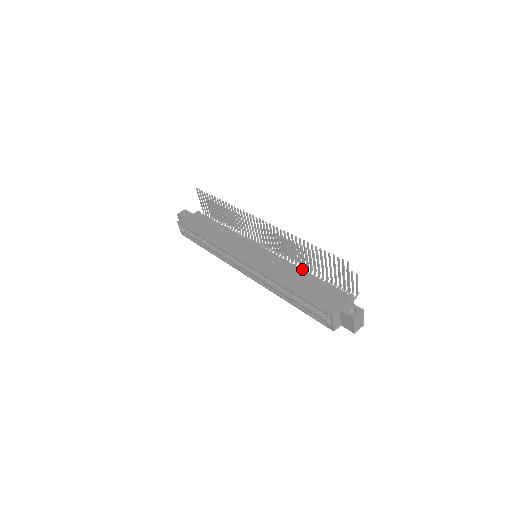
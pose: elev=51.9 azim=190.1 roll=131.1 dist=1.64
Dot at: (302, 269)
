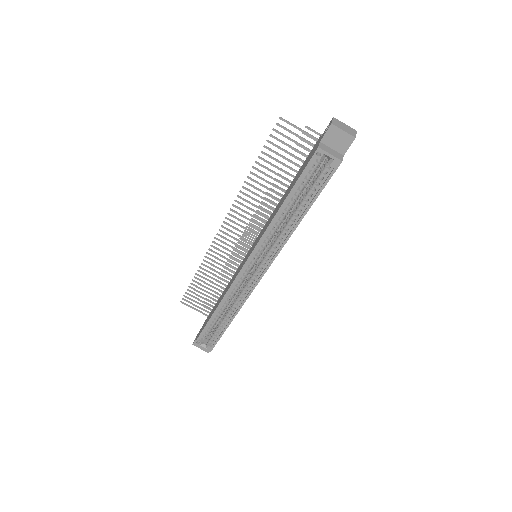
Dot at: (282, 196)
